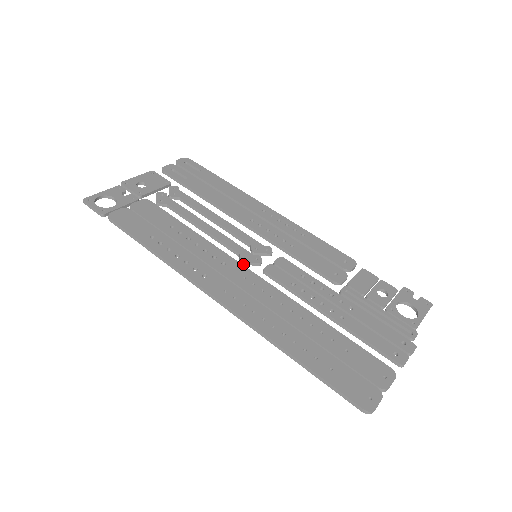
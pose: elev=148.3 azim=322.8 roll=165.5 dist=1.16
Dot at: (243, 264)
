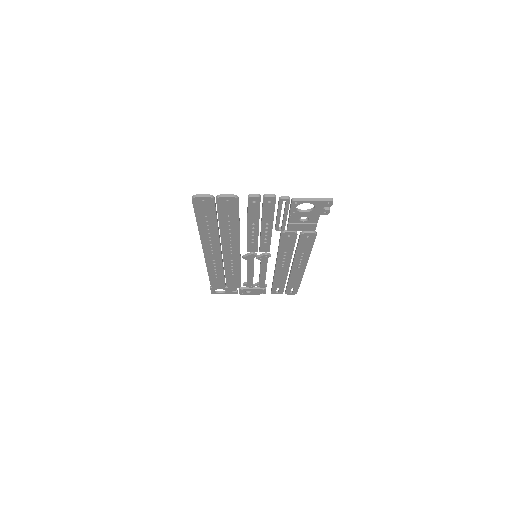
Dot at: (243, 257)
